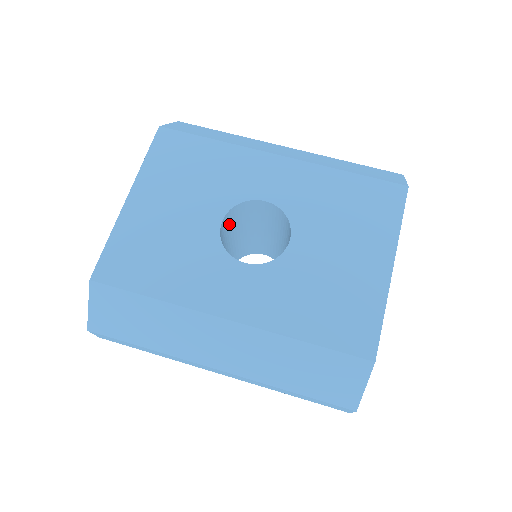
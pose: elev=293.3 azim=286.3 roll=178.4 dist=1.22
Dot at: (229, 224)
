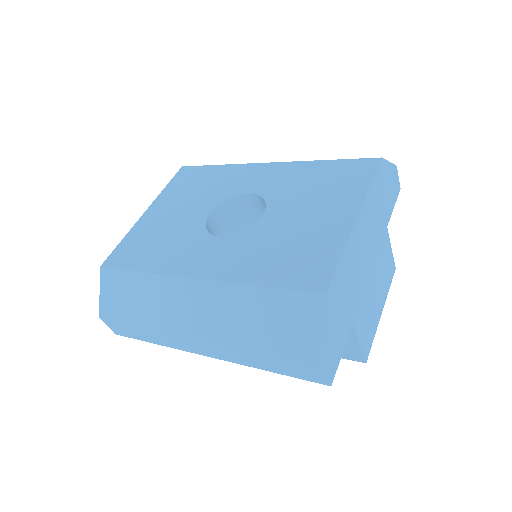
Dot at: (225, 224)
